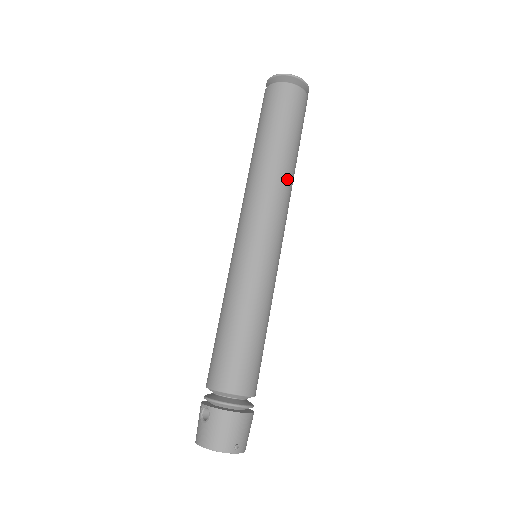
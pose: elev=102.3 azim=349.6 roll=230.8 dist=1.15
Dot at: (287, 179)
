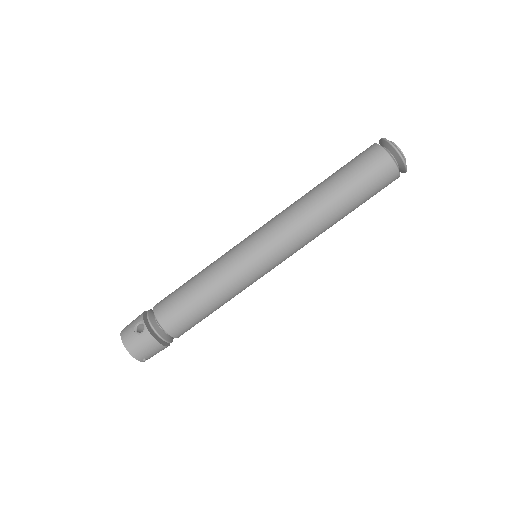
Dot at: (324, 230)
